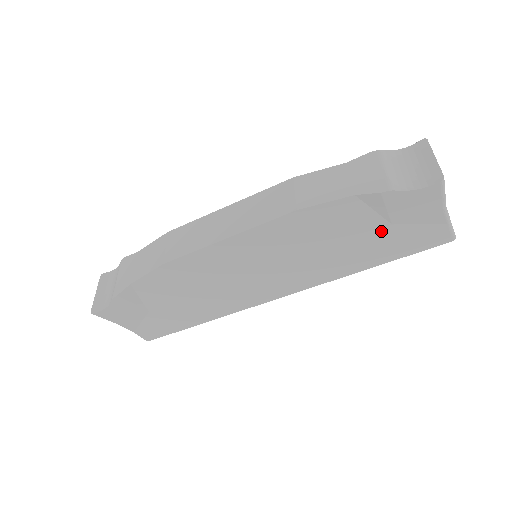
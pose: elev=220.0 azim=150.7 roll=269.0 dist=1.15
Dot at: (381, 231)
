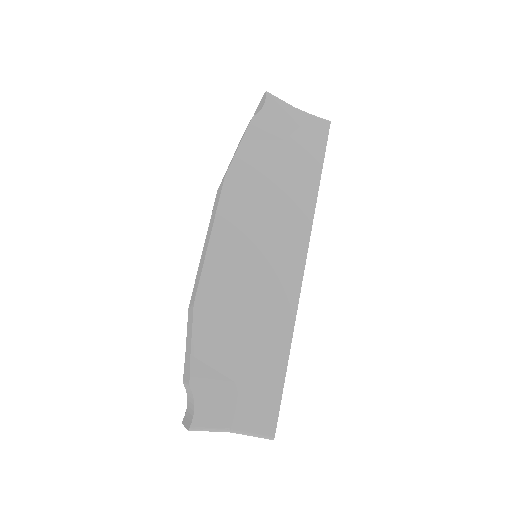
Dot at: (287, 150)
